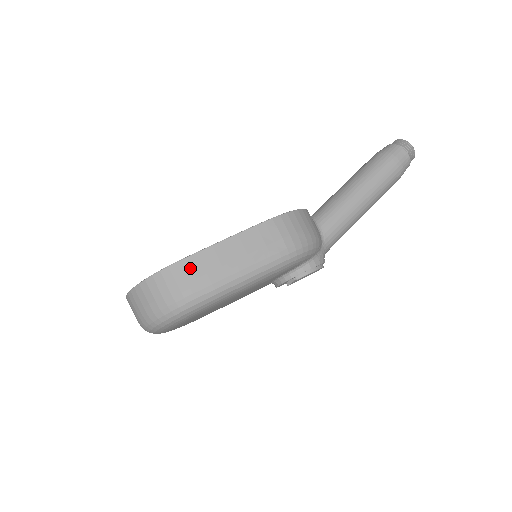
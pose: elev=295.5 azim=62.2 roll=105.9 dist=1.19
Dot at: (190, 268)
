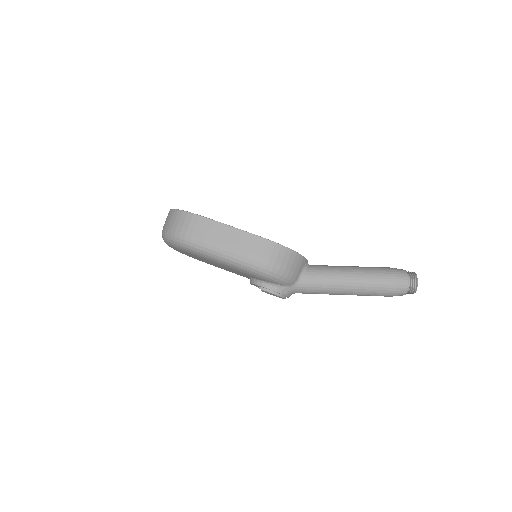
Dot at: (202, 224)
